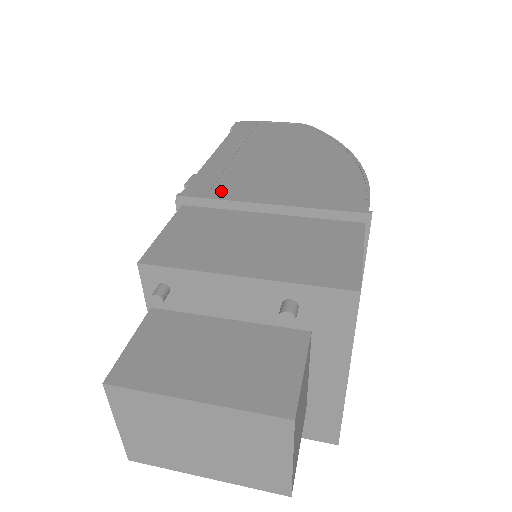
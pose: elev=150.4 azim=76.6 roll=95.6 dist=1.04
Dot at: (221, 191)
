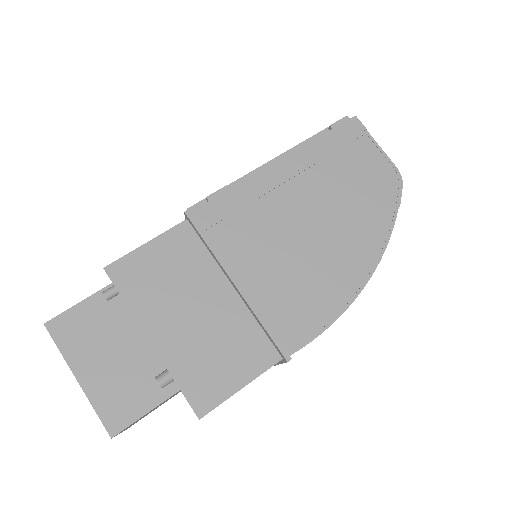
Dot at: (221, 233)
